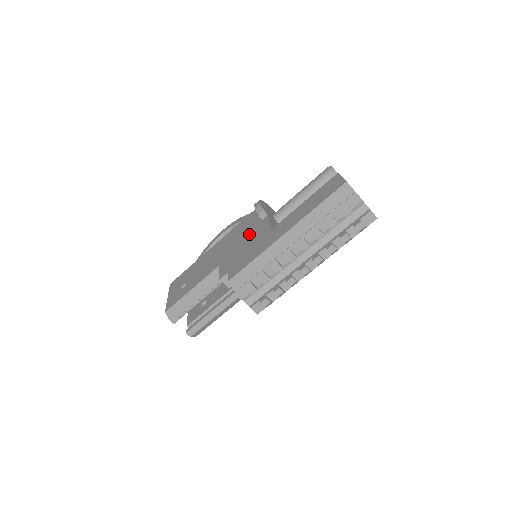
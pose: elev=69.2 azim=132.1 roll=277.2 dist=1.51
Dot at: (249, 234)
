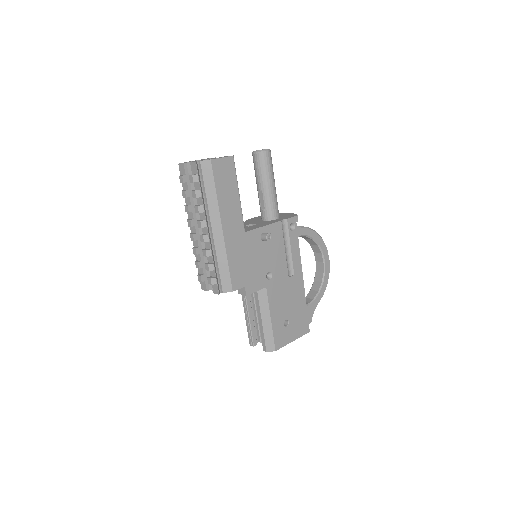
Dot at: occluded
